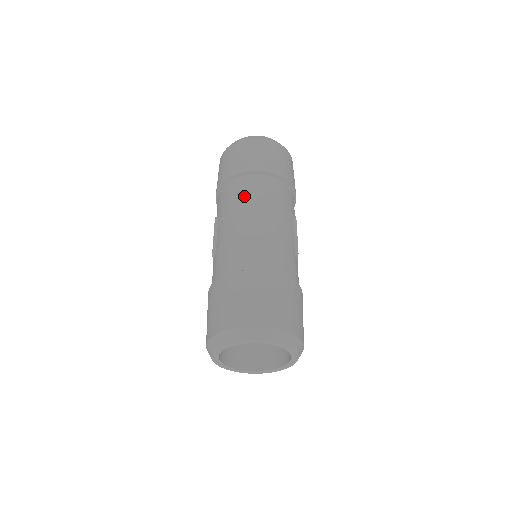
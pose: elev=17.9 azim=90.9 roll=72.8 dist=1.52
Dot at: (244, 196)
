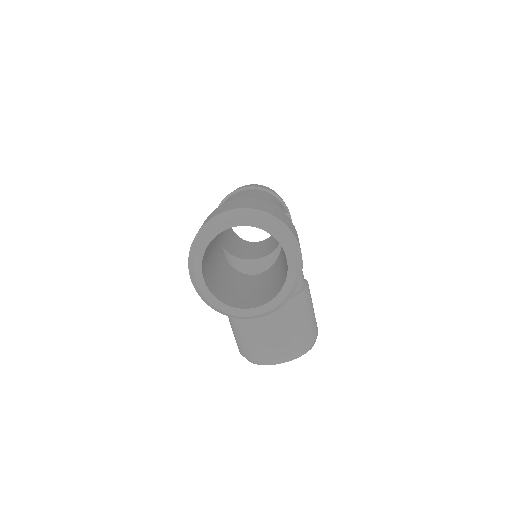
Dot at: occluded
